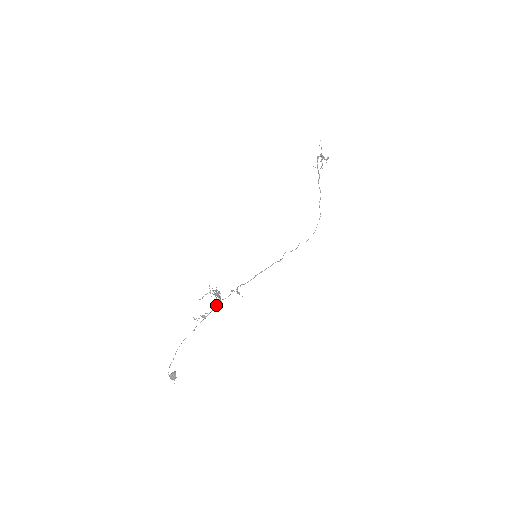
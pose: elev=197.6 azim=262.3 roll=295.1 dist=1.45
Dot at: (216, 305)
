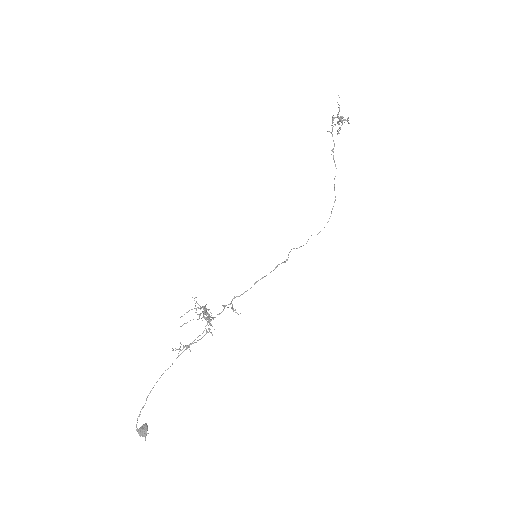
Dot at: occluded
